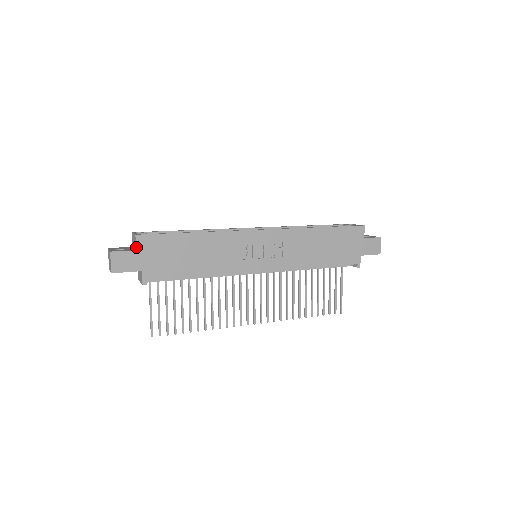
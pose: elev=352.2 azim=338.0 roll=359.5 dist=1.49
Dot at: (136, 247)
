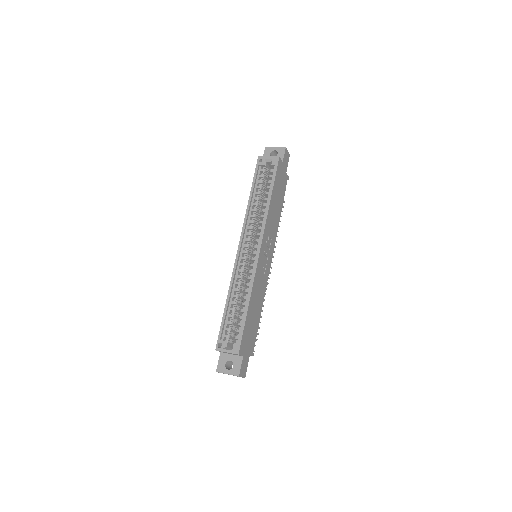
Dot at: (242, 356)
